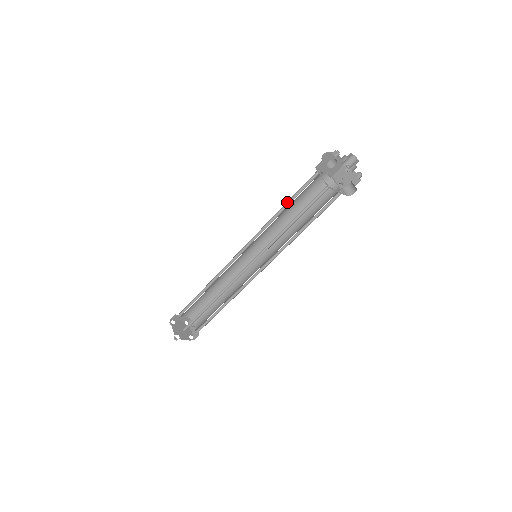
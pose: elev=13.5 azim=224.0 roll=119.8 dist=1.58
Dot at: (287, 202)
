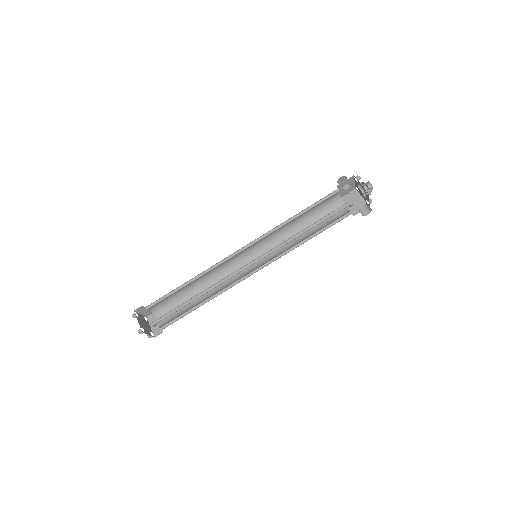
Dot at: (302, 210)
